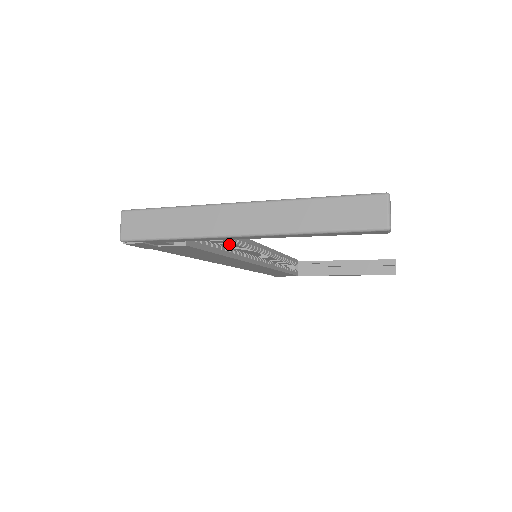
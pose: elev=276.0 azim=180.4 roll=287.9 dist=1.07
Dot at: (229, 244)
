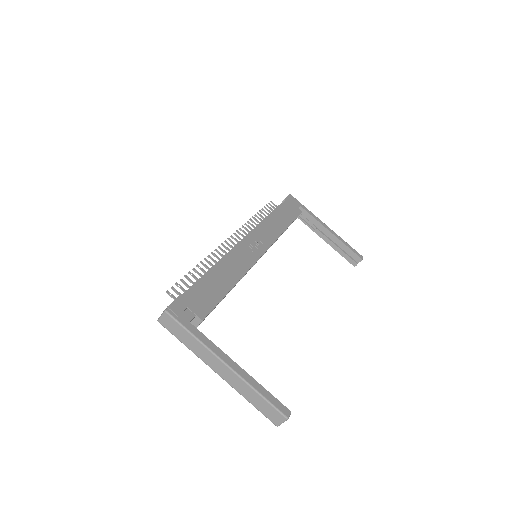
Dot at: occluded
